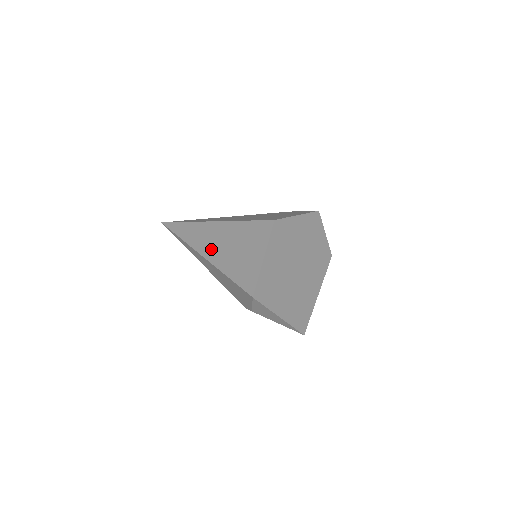
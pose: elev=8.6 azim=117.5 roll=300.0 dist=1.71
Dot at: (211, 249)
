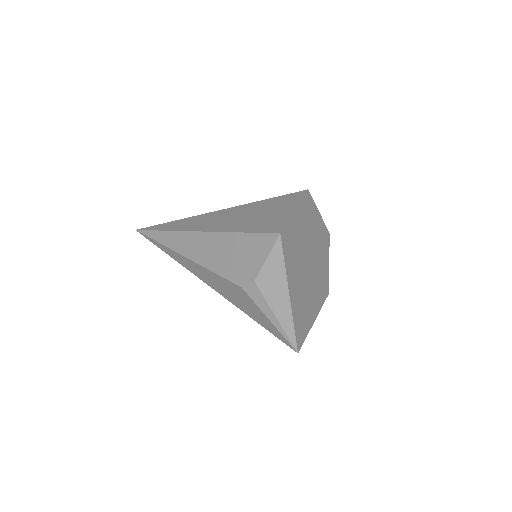
Dot at: (215, 224)
